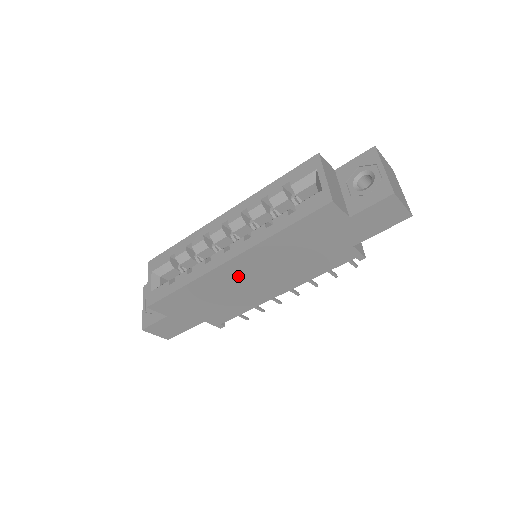
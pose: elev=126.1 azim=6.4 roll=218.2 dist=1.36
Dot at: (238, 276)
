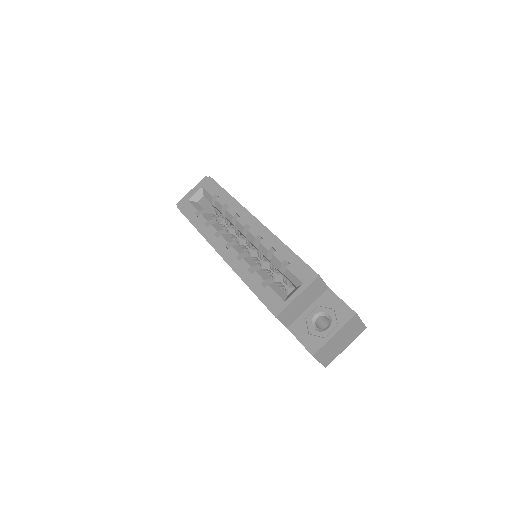
Dot at: occluded
